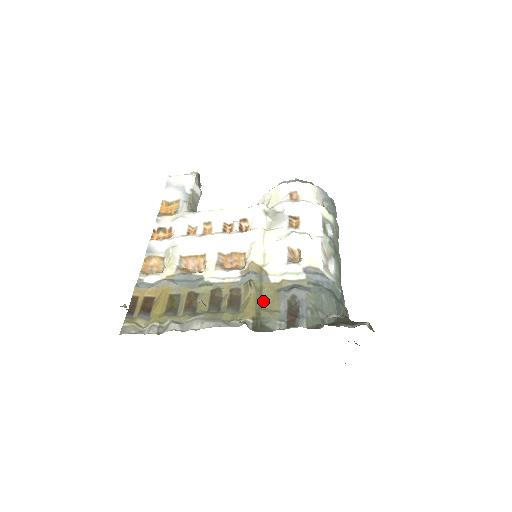
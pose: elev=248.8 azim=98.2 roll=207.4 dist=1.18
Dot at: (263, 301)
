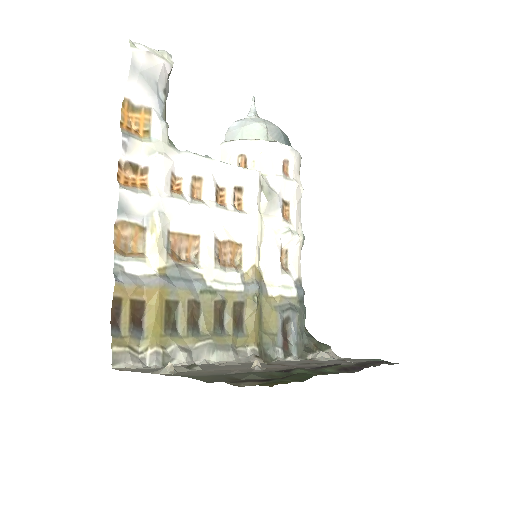
Dot at: (263, 320)
